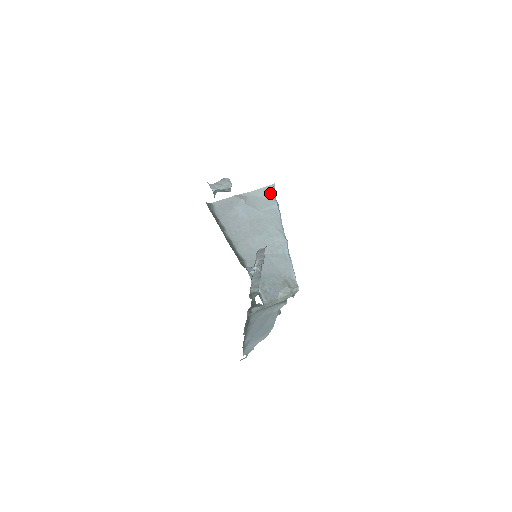
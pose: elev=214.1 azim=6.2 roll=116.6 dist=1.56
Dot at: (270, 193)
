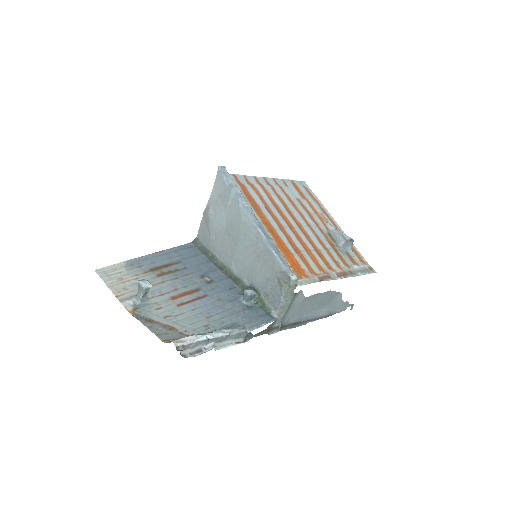
Dot at: (222, 181)
